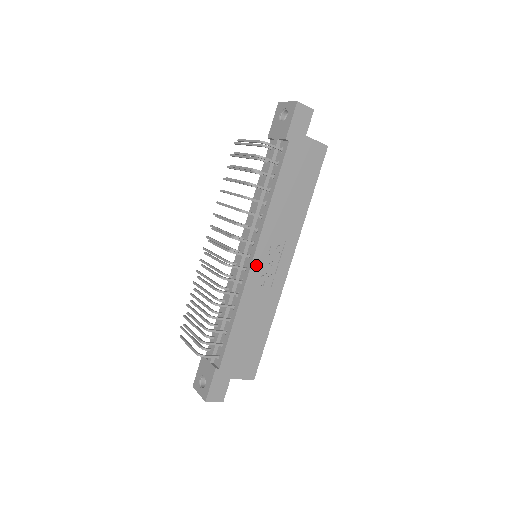
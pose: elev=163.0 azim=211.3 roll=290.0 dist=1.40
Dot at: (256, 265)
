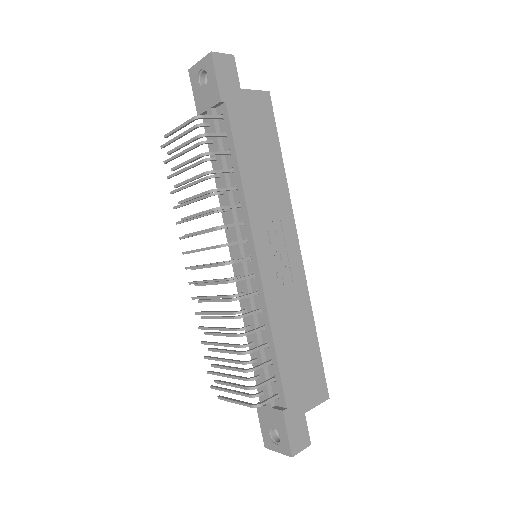
Dot at: (264, 264)
